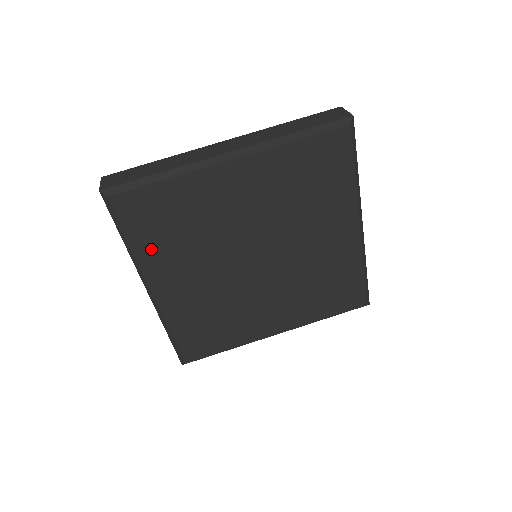
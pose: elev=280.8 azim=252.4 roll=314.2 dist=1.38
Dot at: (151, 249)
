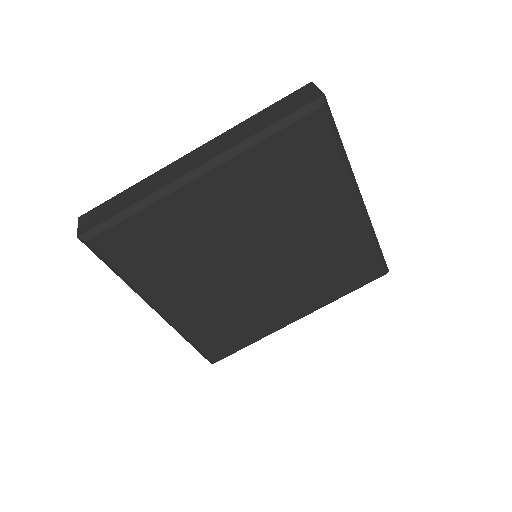
Dot at: (146, 276)
